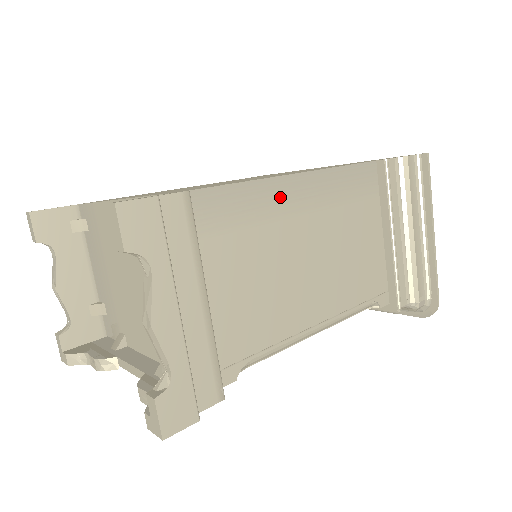
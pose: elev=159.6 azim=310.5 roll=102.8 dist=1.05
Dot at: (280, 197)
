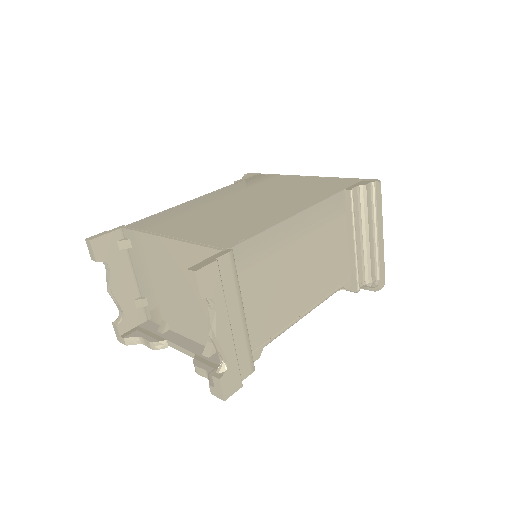
Dot at: (283, 235)
